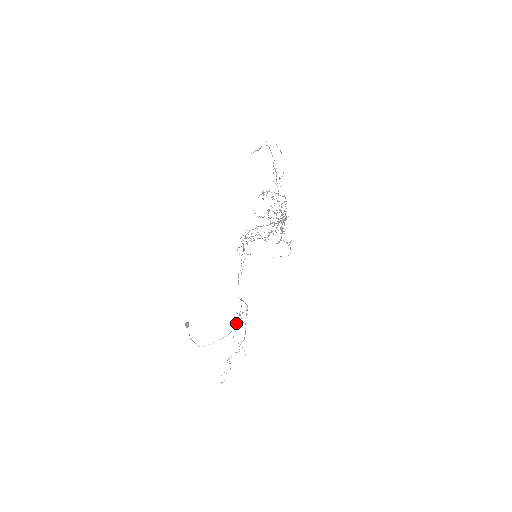
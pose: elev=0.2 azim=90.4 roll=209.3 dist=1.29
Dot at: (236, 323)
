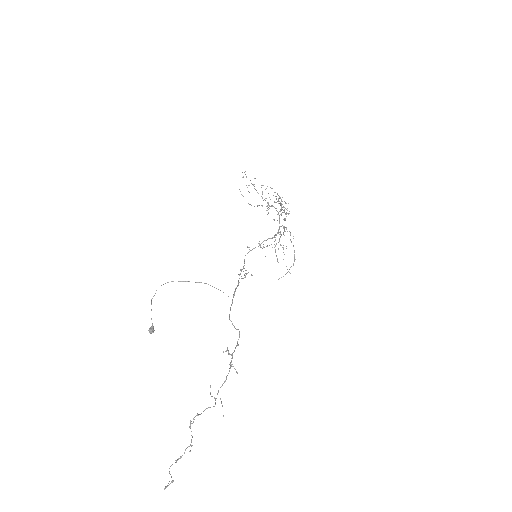
Dot at: (218, 289)
